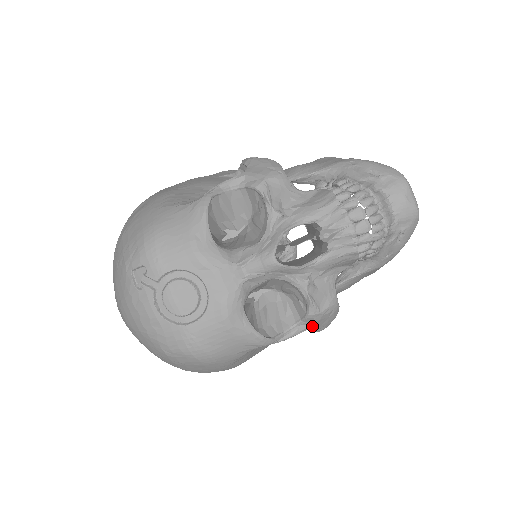
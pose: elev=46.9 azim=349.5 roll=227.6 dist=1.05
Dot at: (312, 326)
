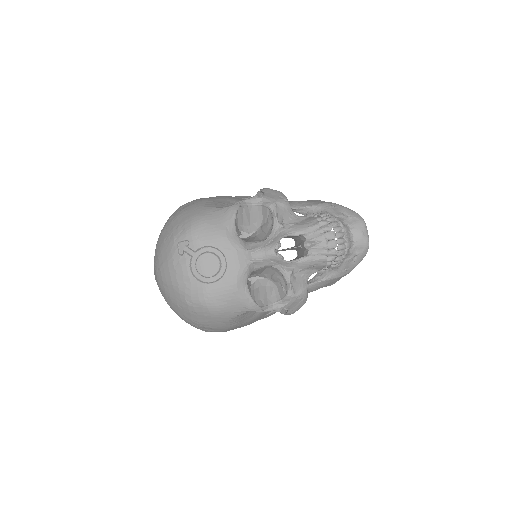
Dot at: (287, 306)
